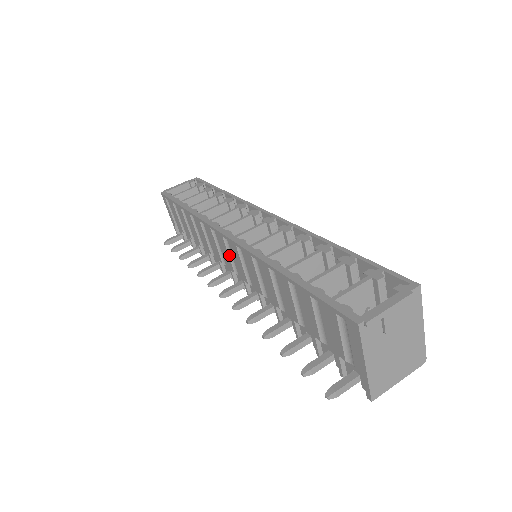
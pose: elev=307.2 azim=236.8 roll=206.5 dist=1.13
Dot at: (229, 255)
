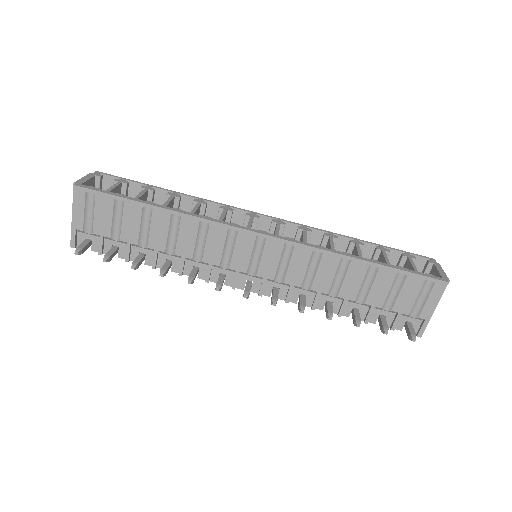
Dot at: (252, 255)
